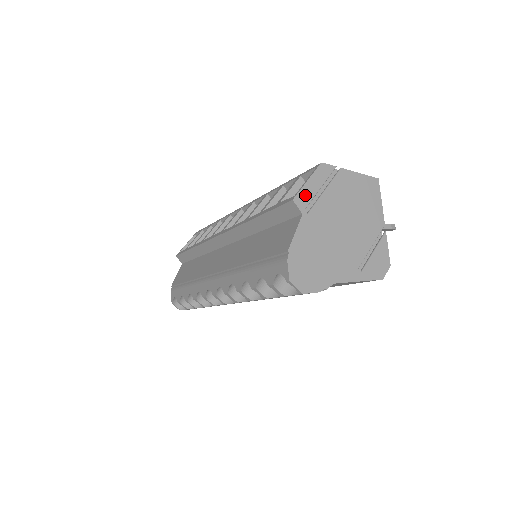
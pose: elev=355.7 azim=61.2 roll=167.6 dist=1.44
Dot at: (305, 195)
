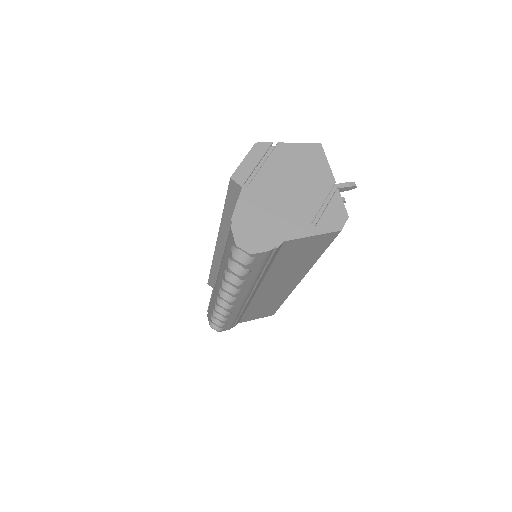
Dot at: (243, 171)
